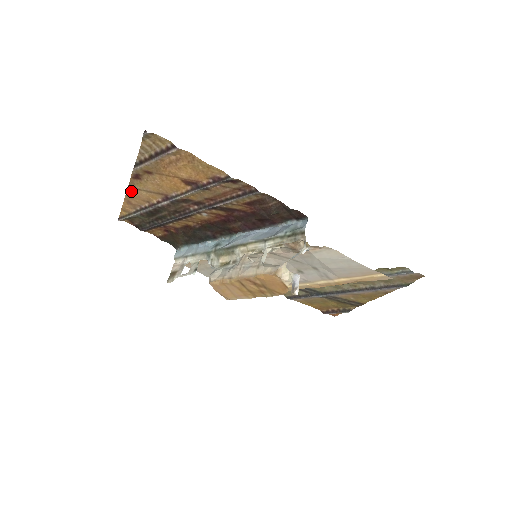
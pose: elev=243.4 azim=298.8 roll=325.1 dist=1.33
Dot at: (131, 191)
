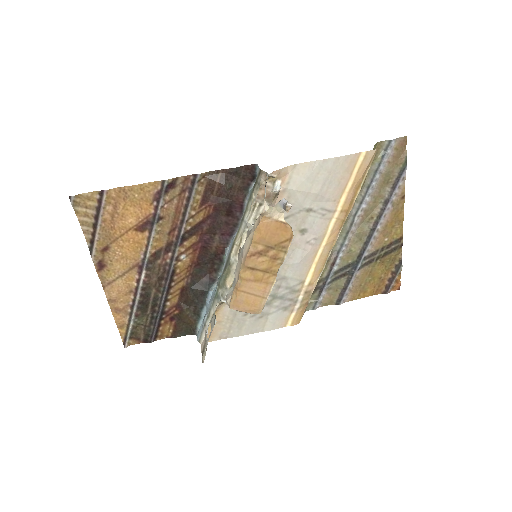
Dot at: (109, 291)
